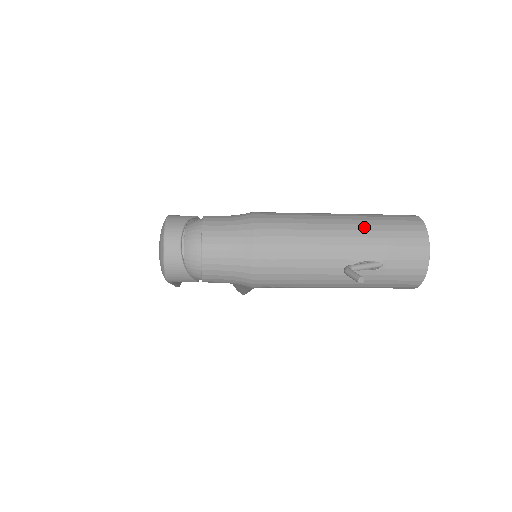
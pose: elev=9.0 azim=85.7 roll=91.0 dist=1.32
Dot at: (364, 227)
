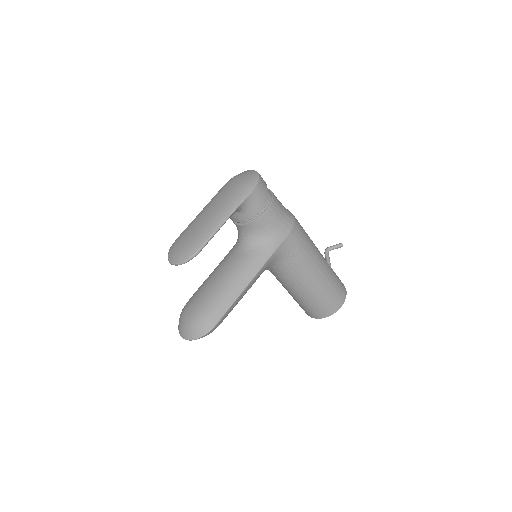
Dot at: occluded
